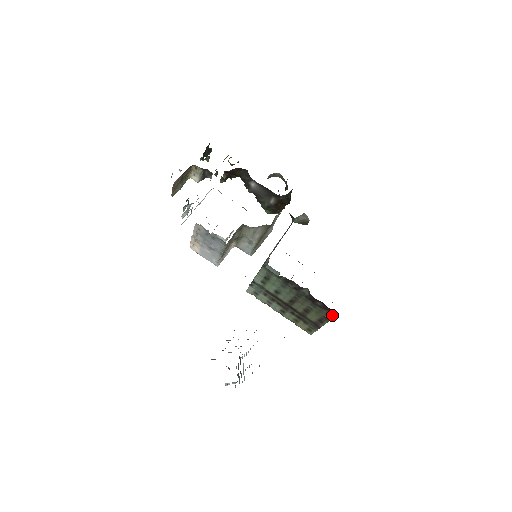
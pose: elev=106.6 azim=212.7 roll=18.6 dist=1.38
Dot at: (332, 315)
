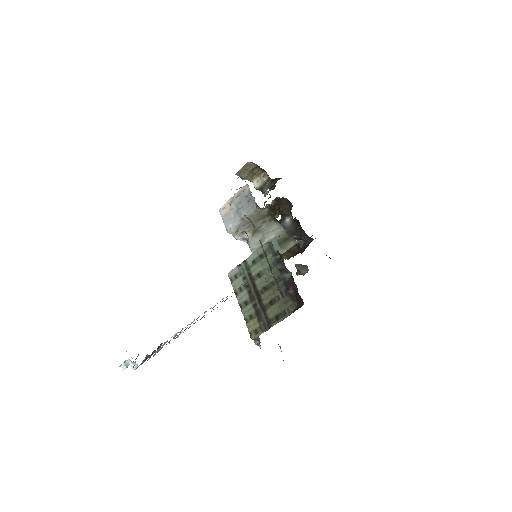
Dot at: (295, 309)
